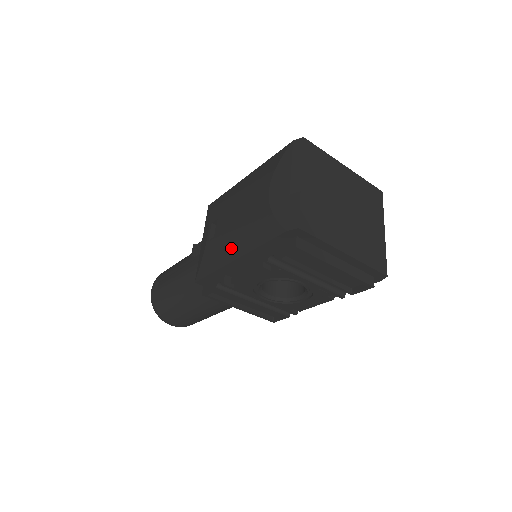
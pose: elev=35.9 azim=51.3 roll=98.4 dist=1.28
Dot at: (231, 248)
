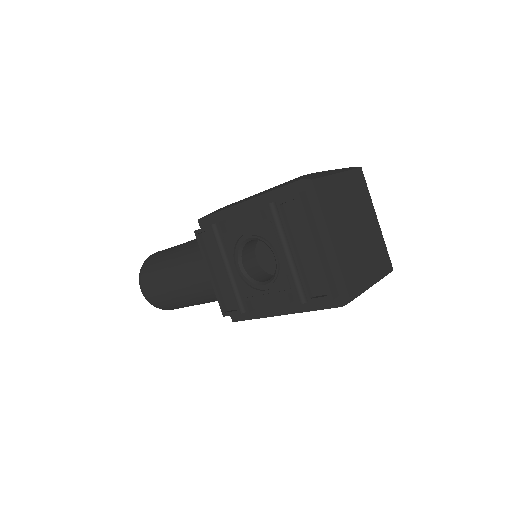
Dot at: (248, 198)
